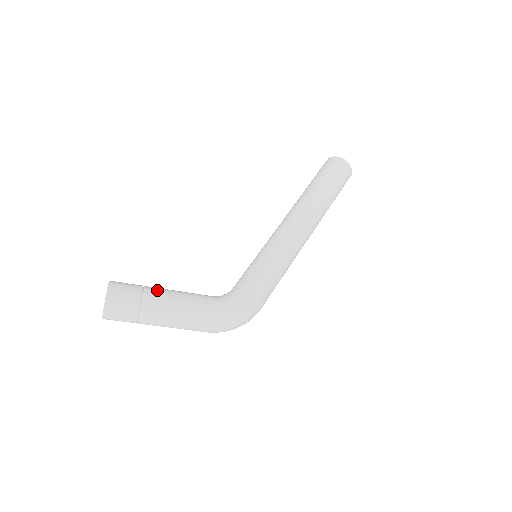
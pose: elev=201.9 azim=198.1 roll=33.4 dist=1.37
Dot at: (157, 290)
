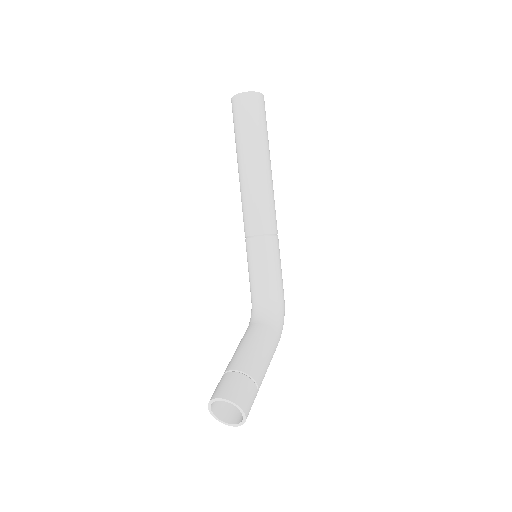
Dot at: (253, 366)
